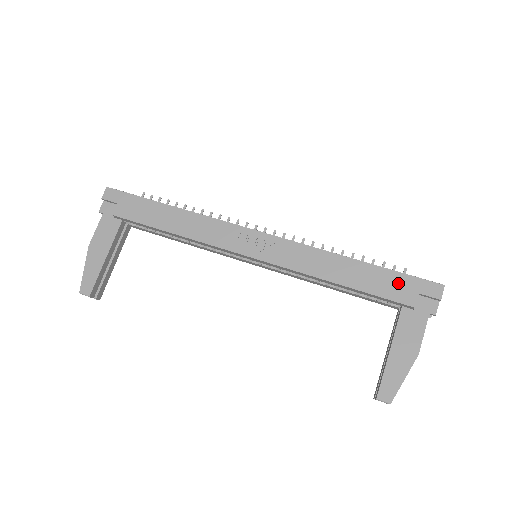
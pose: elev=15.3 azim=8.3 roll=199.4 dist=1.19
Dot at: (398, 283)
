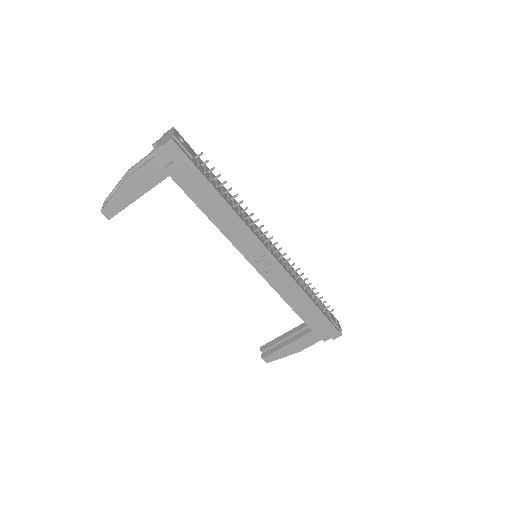
Dot at: (322, 323)
